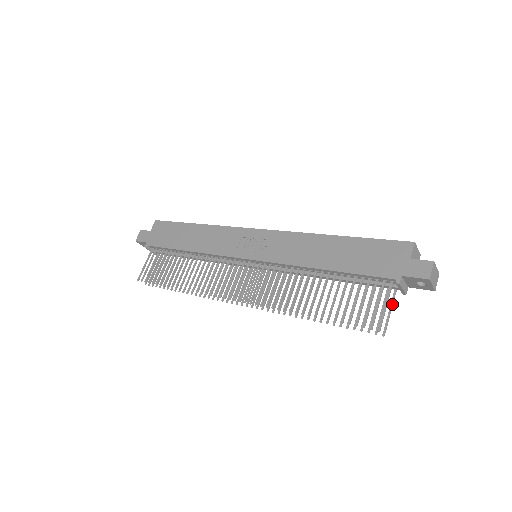
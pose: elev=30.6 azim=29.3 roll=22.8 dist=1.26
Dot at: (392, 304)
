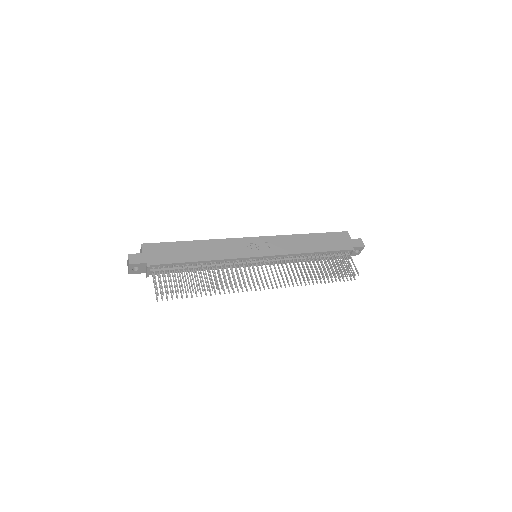
Dot at: occluded
